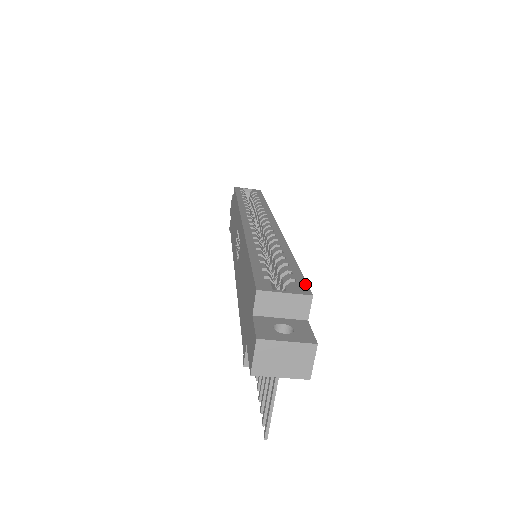
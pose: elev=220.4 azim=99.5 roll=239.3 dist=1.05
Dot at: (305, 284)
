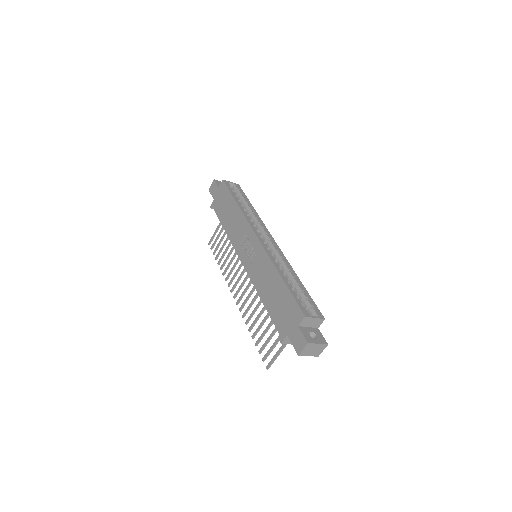
Dot at: (318, 310)
